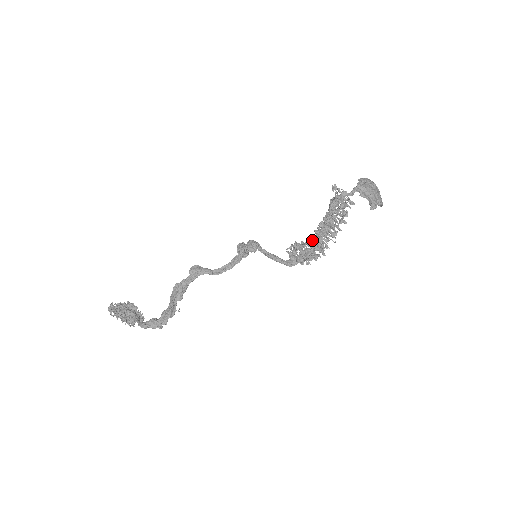
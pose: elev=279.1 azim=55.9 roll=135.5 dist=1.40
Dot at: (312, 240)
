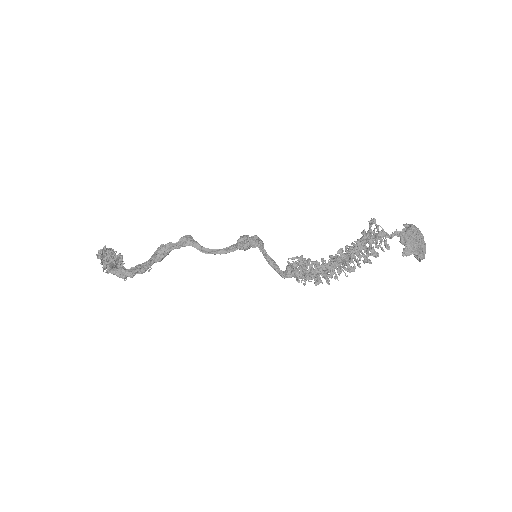
Dot at: (322, 263)
